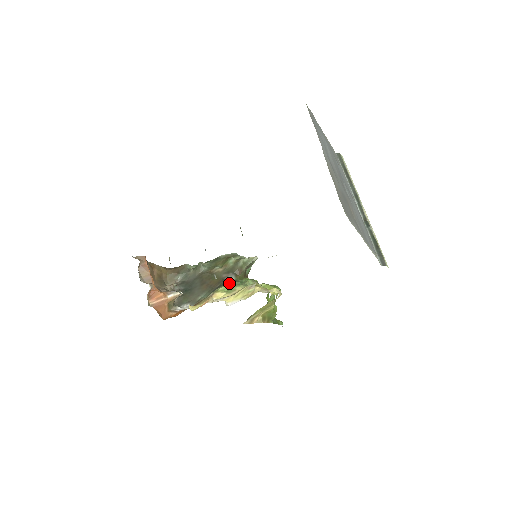
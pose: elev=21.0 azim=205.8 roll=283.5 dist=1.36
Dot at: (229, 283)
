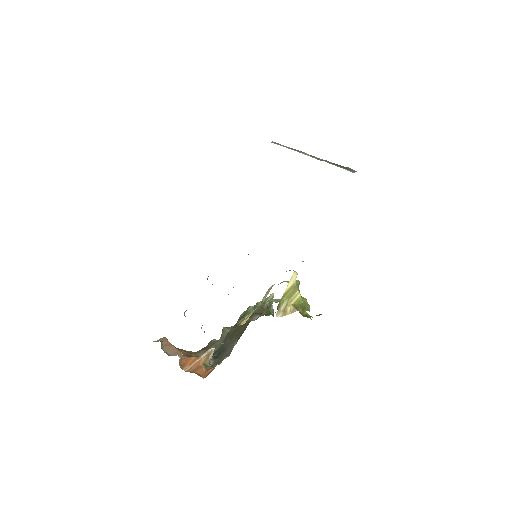
Dot at: occluded
